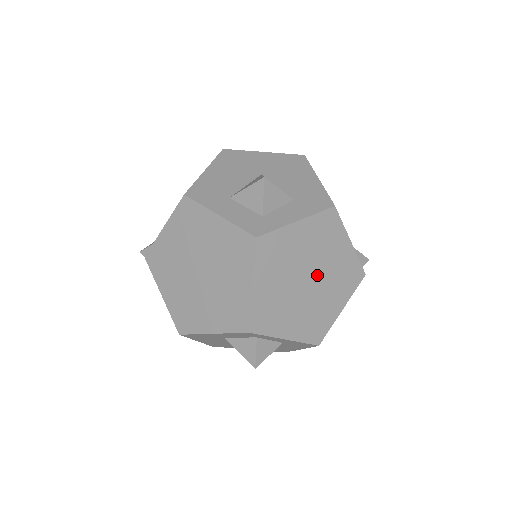
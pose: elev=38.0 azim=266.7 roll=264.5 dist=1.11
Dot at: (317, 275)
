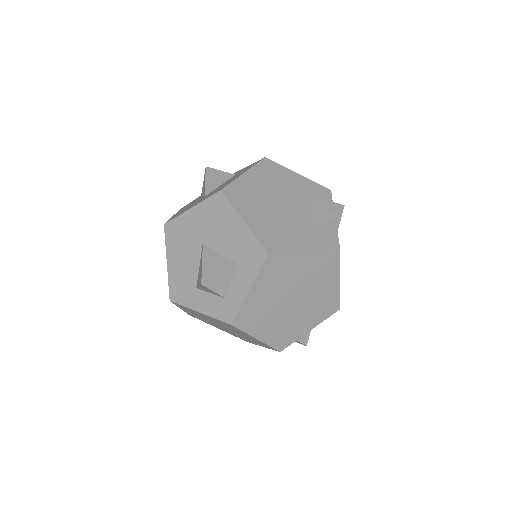
Dot at: (298, 290)
